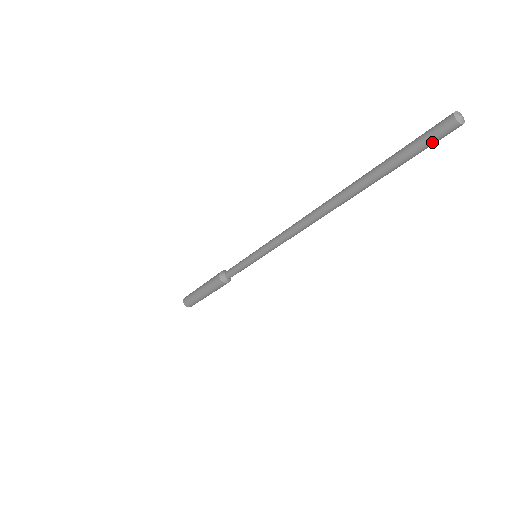
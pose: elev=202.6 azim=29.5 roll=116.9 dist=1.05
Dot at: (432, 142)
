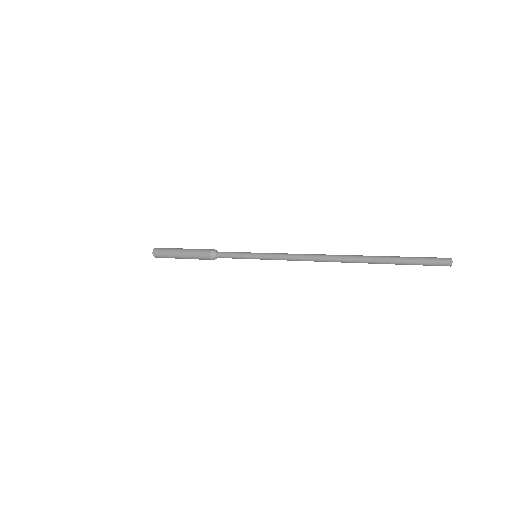
Dot at: (430, 265)
